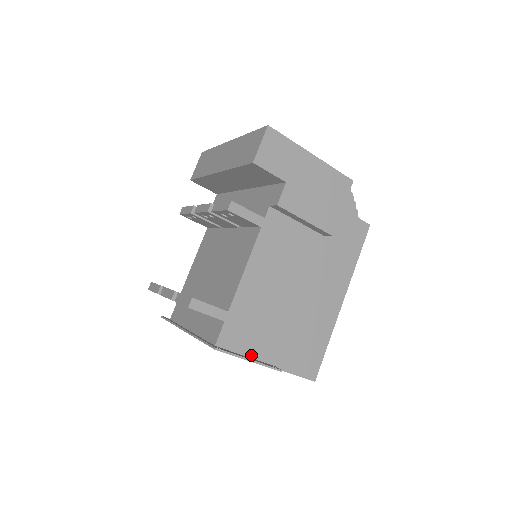
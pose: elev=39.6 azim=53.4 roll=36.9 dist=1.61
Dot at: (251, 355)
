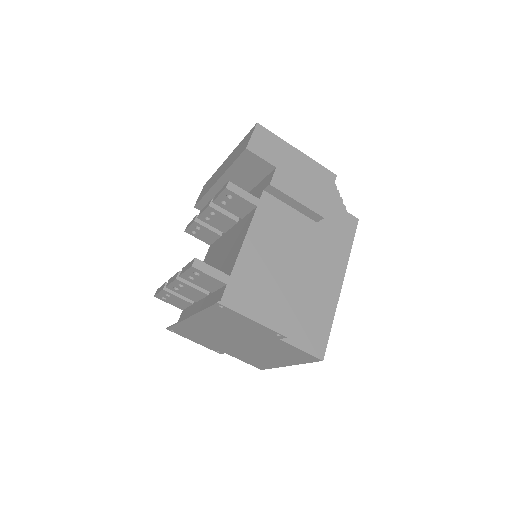
Dot at: occluded
